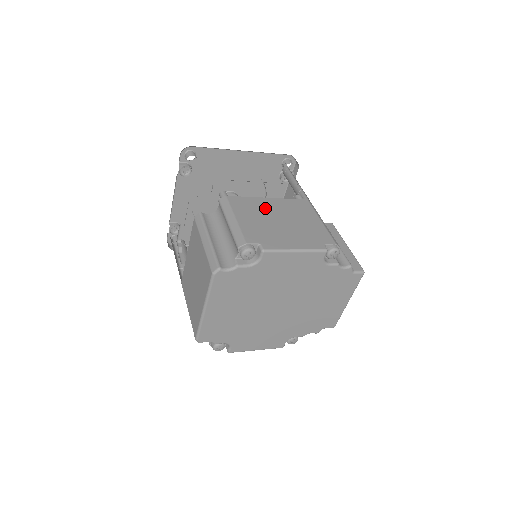
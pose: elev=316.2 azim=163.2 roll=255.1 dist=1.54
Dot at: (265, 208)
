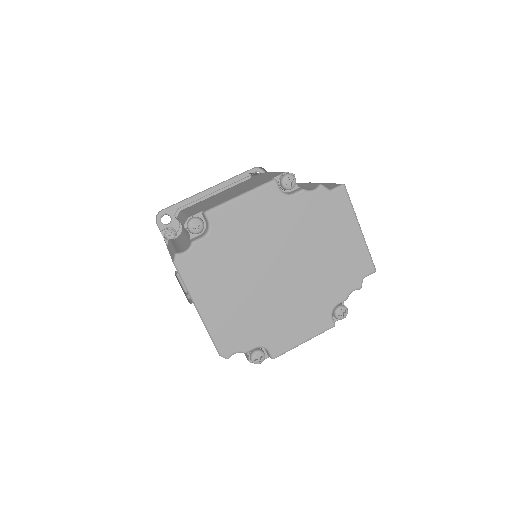
Dot at: (216, 196)
